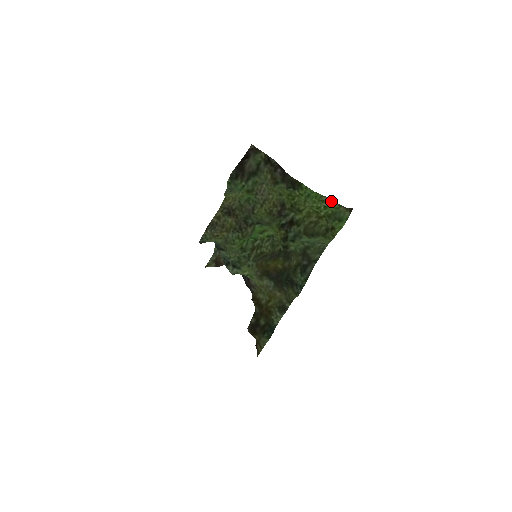
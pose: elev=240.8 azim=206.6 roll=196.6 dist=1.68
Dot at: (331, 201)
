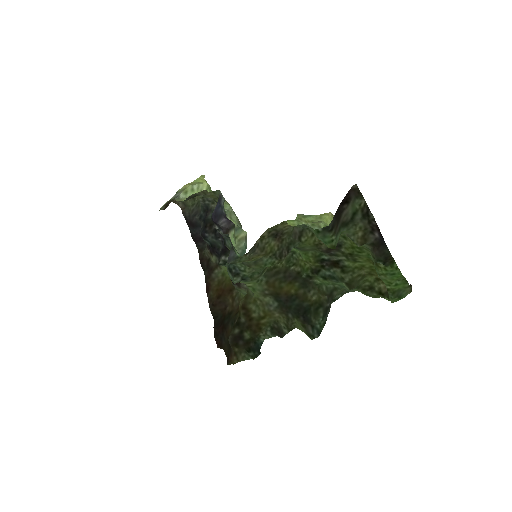
Dot at: (406, 281)
